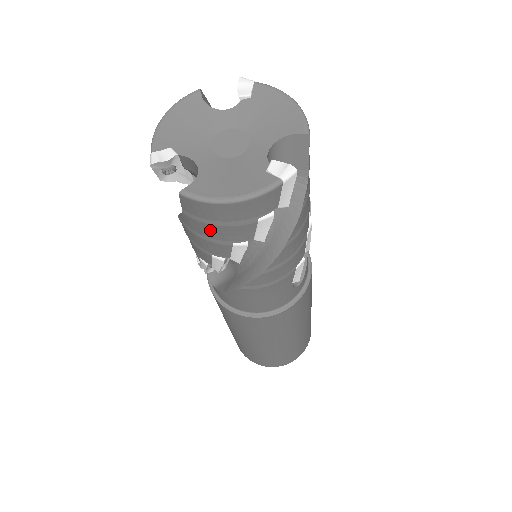
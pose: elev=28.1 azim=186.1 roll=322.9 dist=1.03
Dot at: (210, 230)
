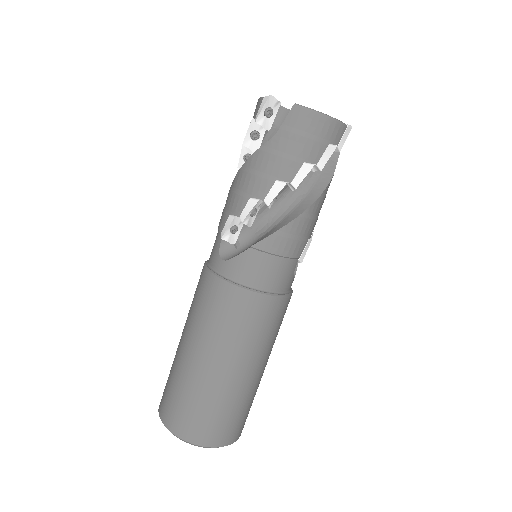
Dot at: (296, 143)
